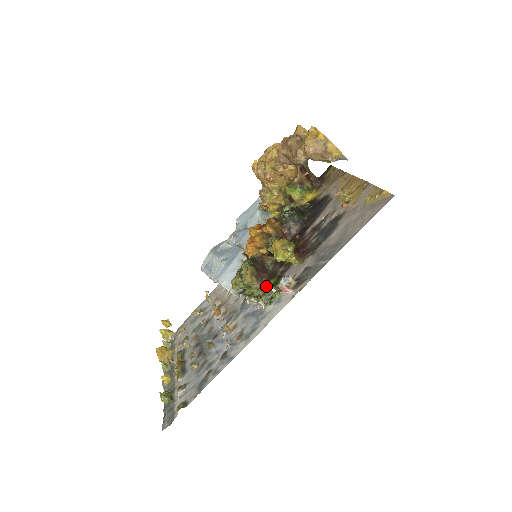
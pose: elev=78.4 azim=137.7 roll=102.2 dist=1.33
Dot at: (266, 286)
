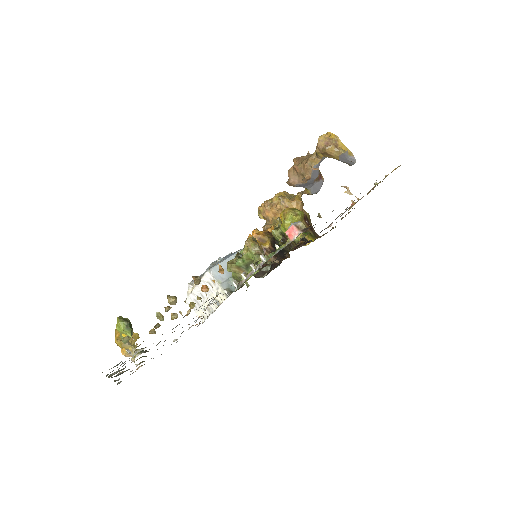
Dot at: occluded
